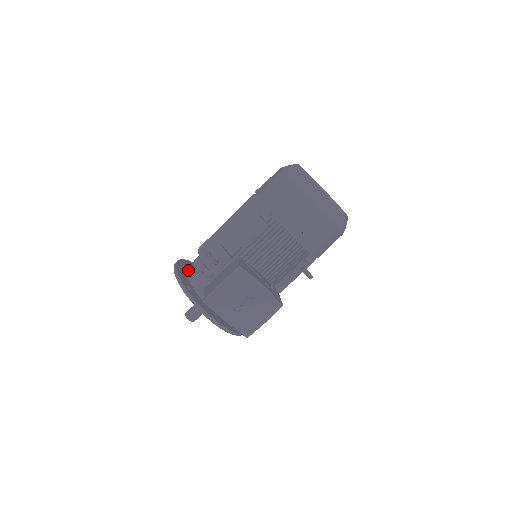
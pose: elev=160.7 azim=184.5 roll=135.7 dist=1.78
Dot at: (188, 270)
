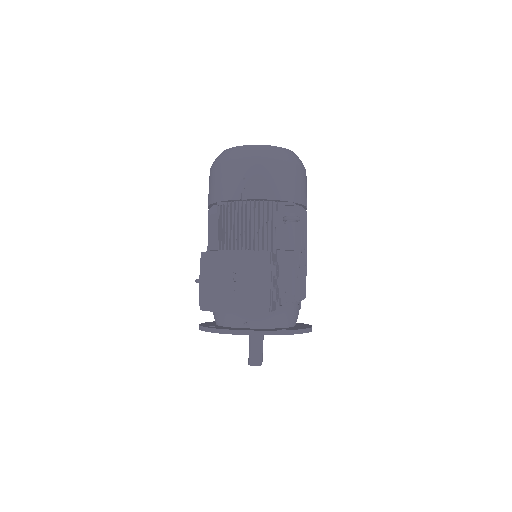
Dot at: occluded
